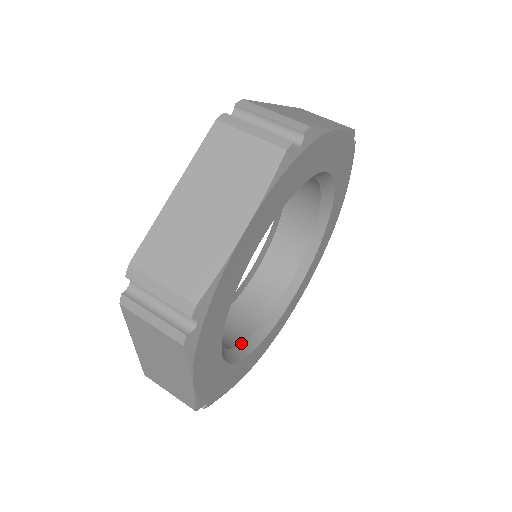
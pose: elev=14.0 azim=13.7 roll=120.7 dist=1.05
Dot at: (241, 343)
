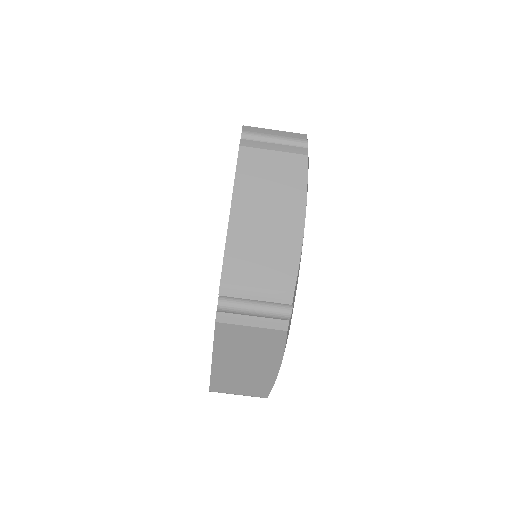
Dot at: occluded
